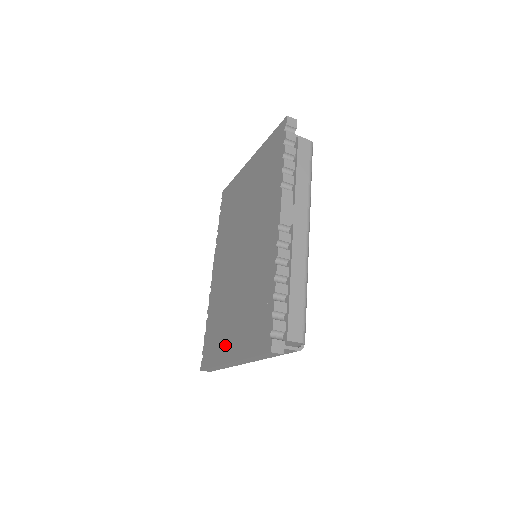
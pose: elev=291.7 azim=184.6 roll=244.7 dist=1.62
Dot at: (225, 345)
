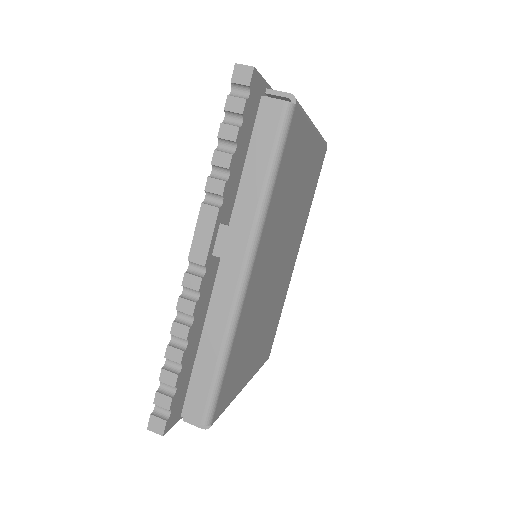
Dot at: occluded
